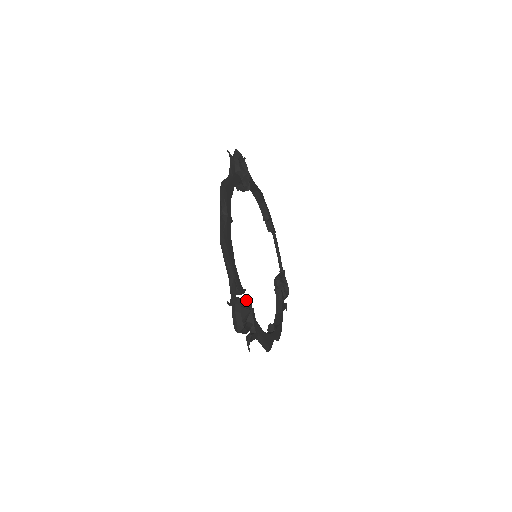
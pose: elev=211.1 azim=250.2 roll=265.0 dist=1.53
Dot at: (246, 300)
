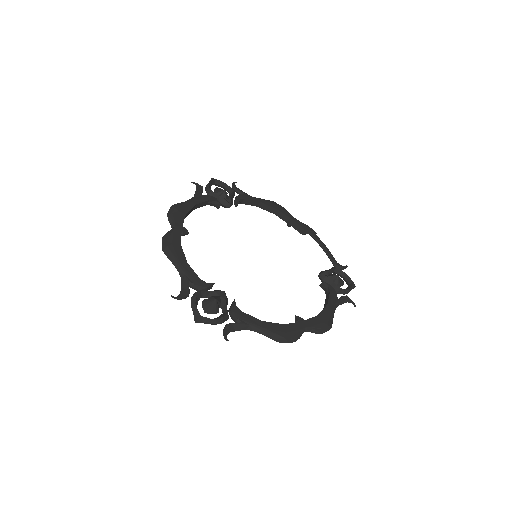
Dot at: (212, 292)
